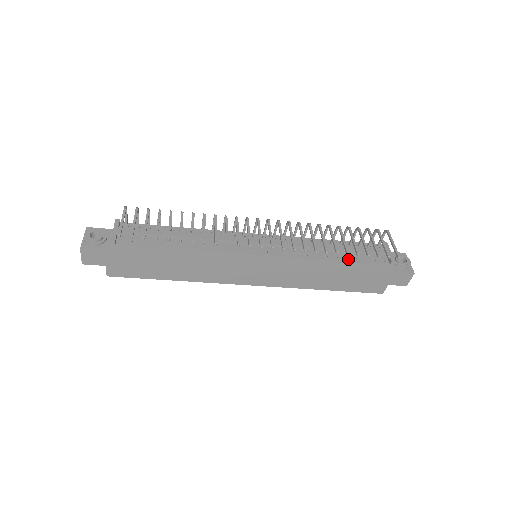
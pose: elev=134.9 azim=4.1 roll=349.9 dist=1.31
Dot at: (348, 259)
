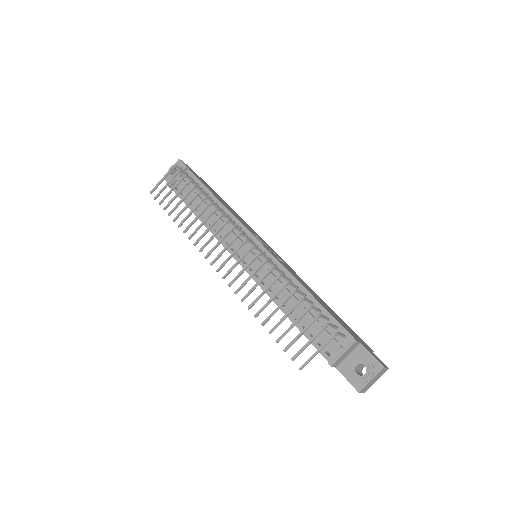
Dot at: (298, 323)
